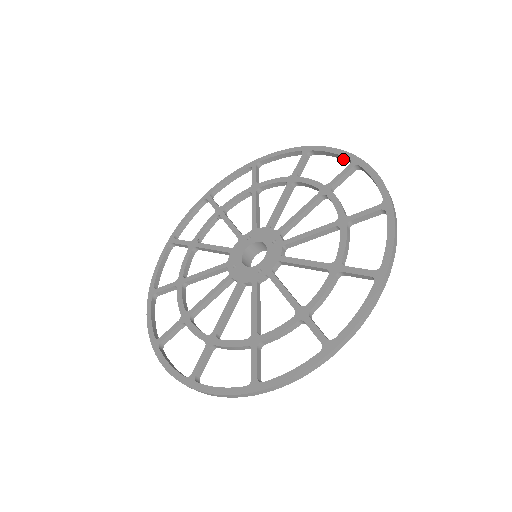
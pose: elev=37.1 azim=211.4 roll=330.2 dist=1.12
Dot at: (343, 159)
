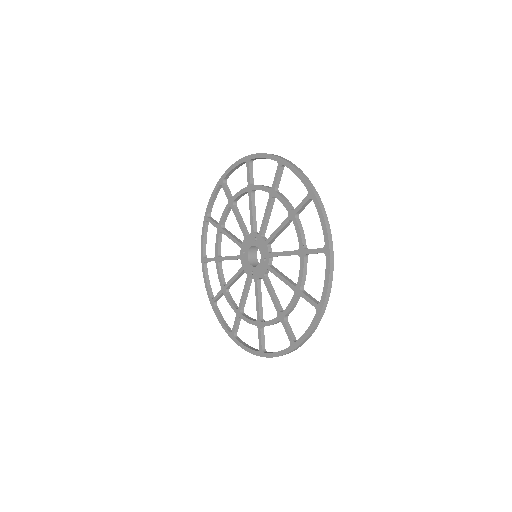
Dot at: (326, 232)
